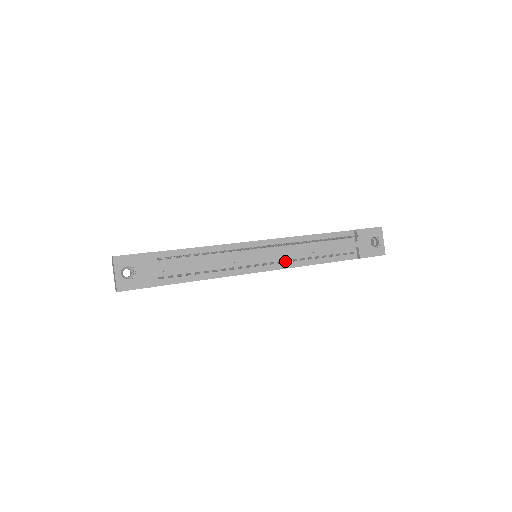
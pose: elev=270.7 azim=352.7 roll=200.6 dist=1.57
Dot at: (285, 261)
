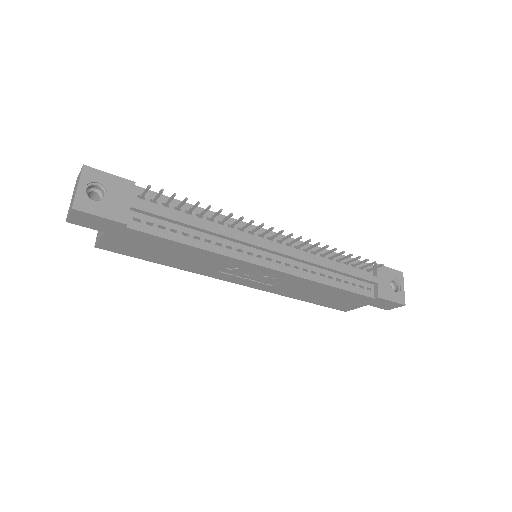
Dot at: occluded
